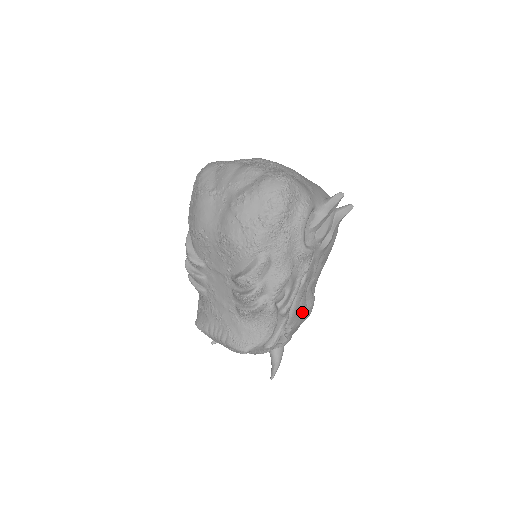
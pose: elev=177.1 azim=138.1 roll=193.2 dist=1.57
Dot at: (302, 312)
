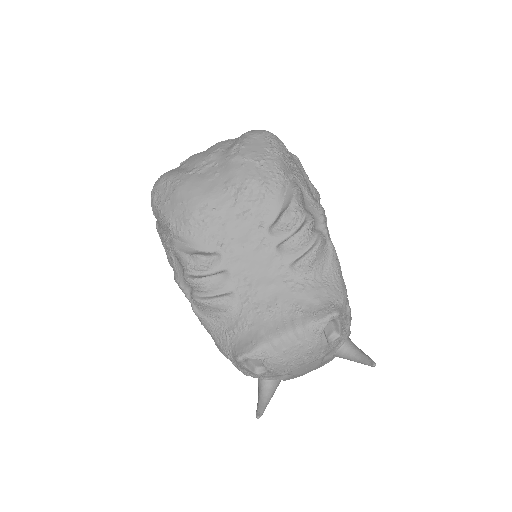
Dot at: occluded
